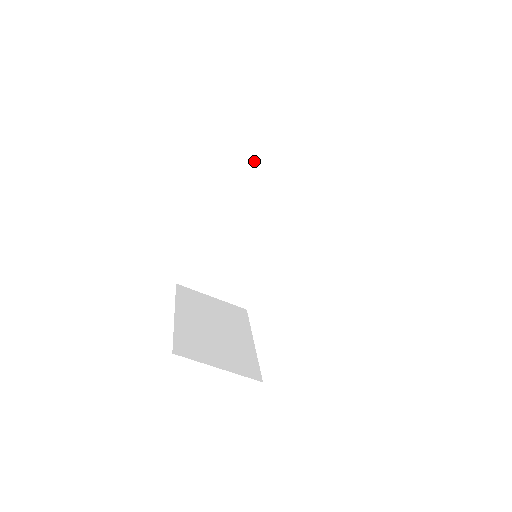
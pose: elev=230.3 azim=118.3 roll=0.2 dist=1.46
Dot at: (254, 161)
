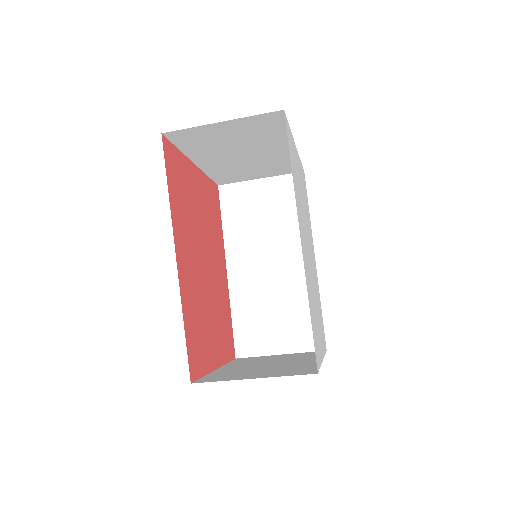
Dot at: (235, 198)
